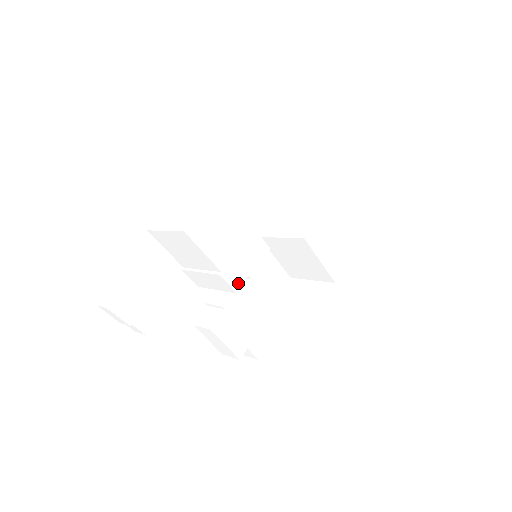
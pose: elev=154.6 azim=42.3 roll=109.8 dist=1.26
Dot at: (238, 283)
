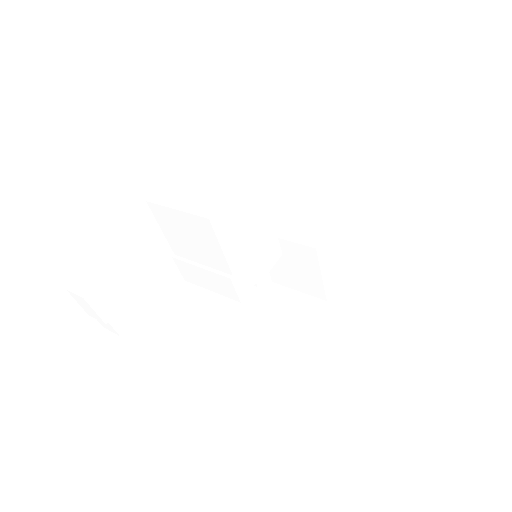
Dot at: (244, 290)
